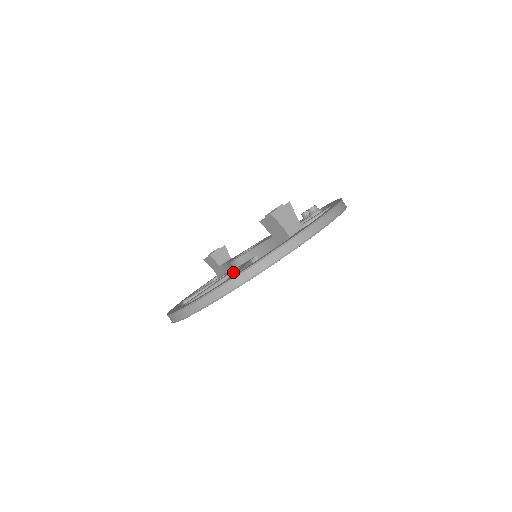
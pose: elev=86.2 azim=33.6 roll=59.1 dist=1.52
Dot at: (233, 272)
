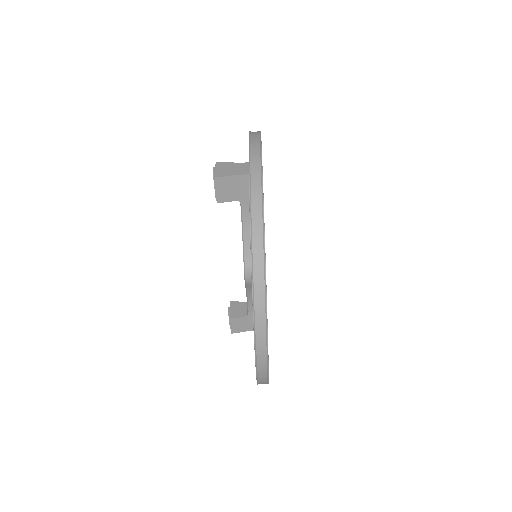
Dot at: occluded
